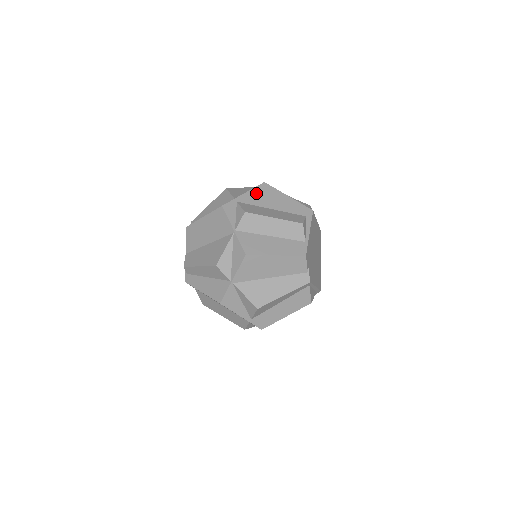
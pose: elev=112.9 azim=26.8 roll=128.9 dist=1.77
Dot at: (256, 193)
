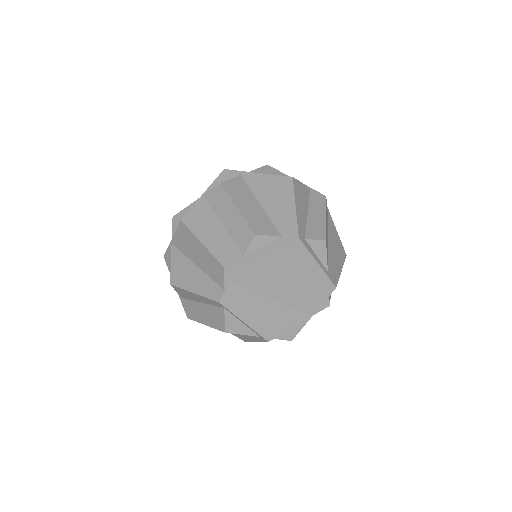
Dot at: (269, 180)
